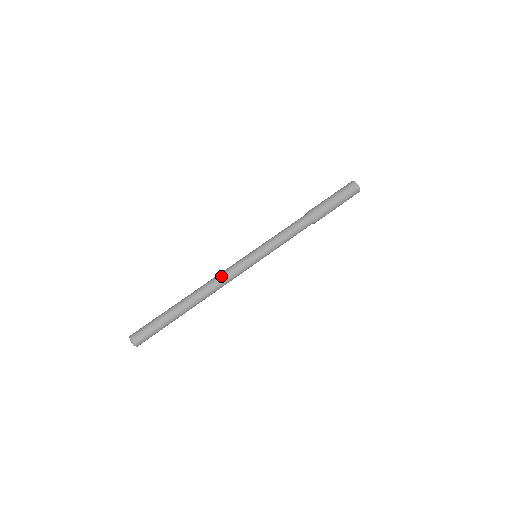
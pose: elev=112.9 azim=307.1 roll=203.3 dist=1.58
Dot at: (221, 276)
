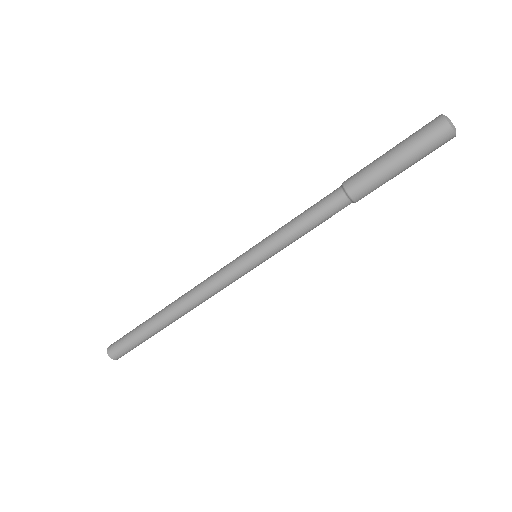
Dot at: (204, 288)
